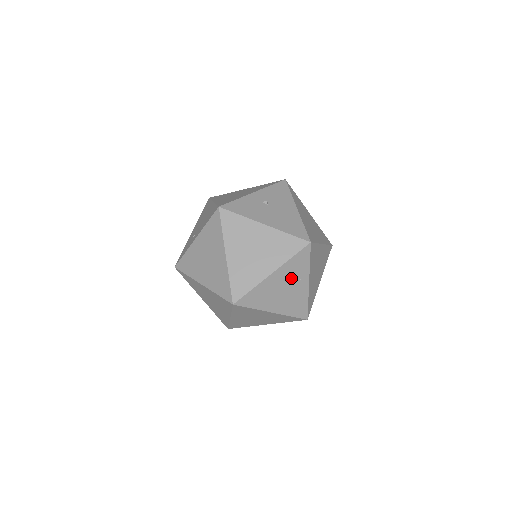
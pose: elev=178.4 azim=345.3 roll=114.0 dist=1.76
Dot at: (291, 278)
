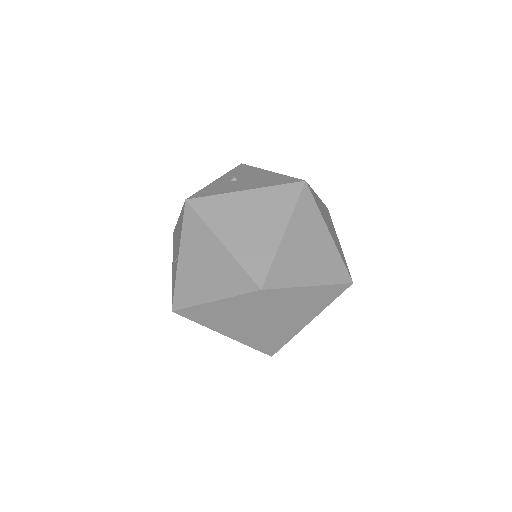
Dot at: (308, 233)
